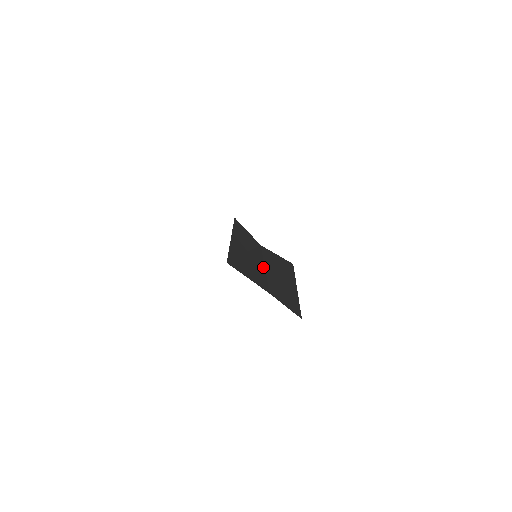
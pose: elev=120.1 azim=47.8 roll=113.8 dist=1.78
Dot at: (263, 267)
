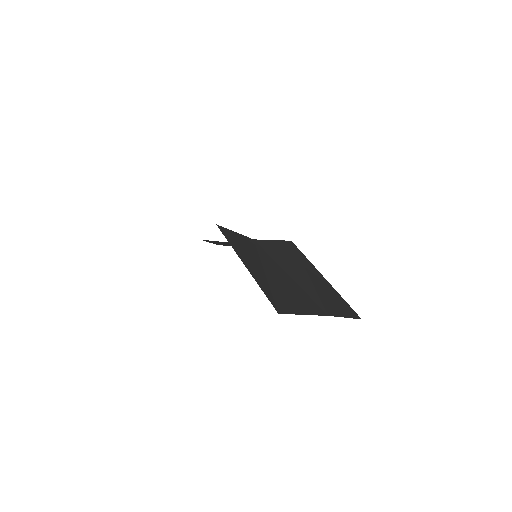
Dot at: (288, 276)
